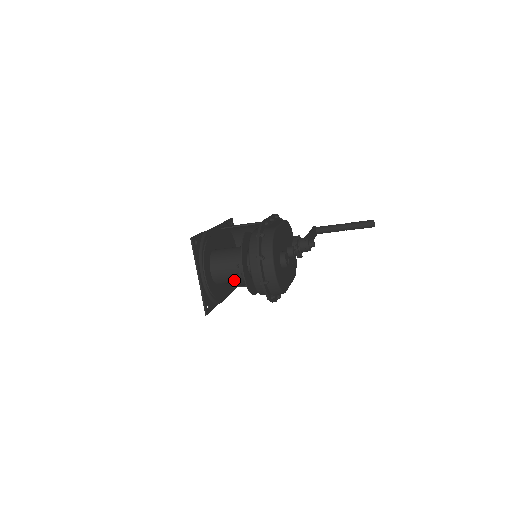
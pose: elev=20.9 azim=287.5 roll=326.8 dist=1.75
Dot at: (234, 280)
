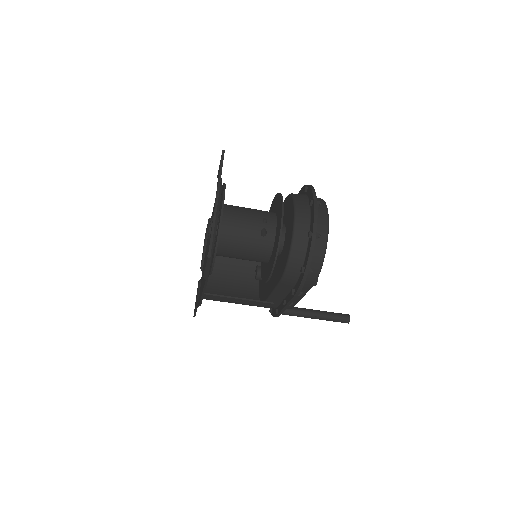
Dot at: (249, 243)
